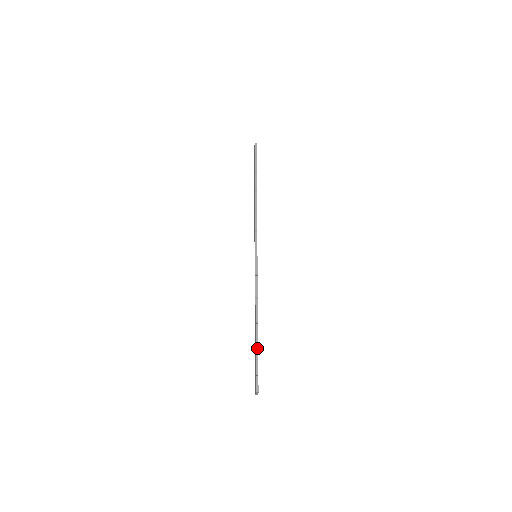
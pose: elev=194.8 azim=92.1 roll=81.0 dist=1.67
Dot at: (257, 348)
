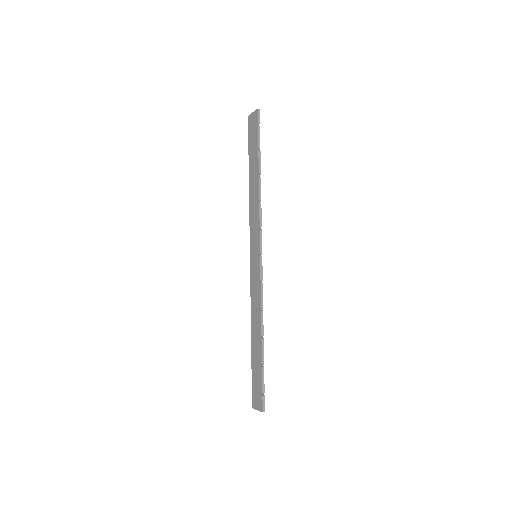
Dot at: (262, 365)
